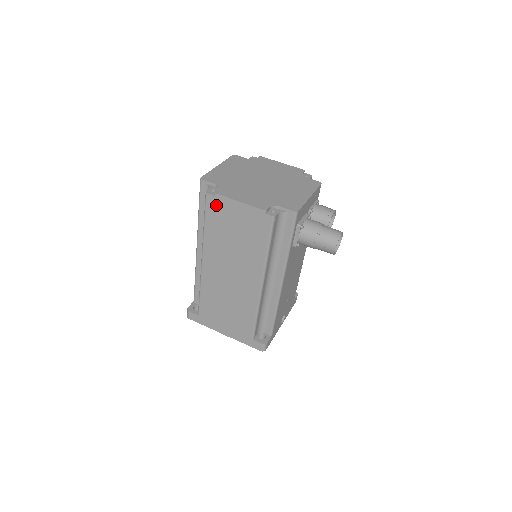
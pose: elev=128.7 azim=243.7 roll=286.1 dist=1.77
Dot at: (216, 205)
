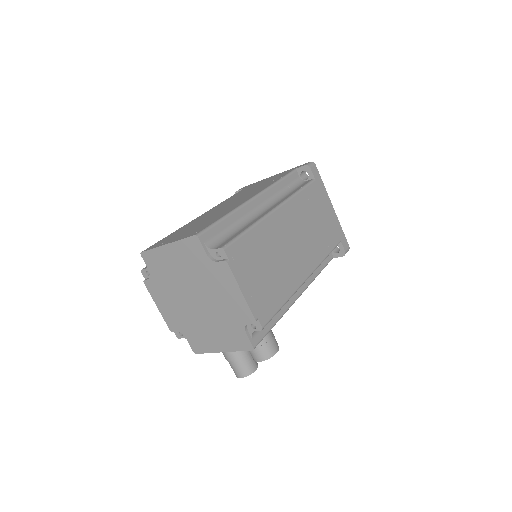
Dot at: occluded
